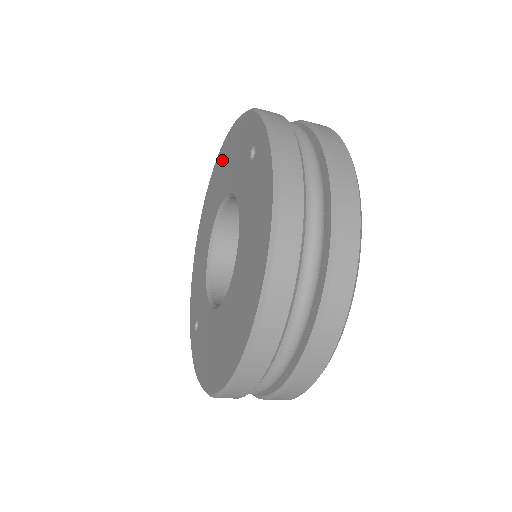
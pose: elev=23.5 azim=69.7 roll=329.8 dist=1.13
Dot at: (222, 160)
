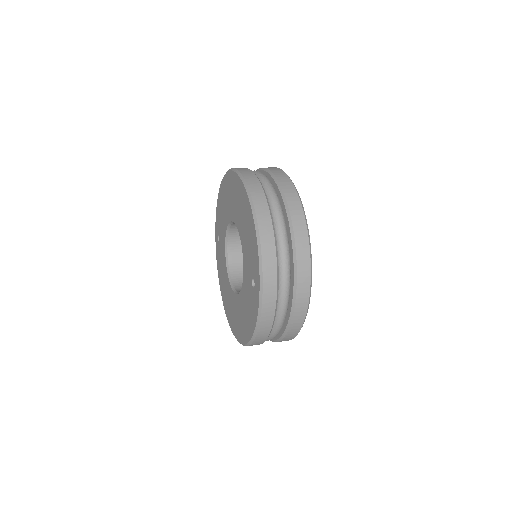
Dot at: (243, 202)
